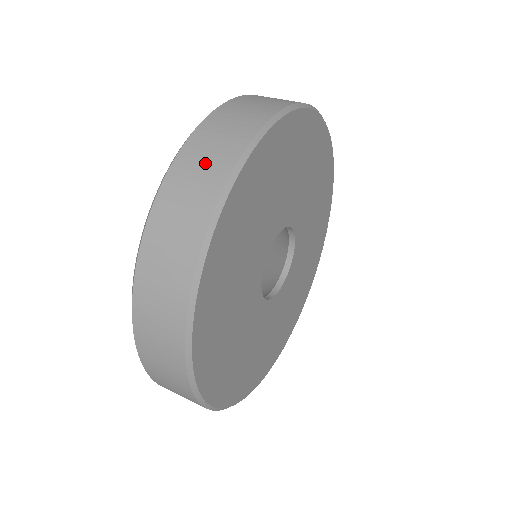
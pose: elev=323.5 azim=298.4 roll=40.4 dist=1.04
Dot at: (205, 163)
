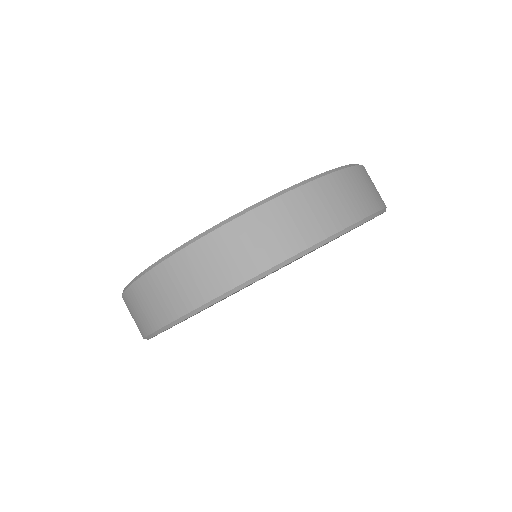
Dot at: occluded
